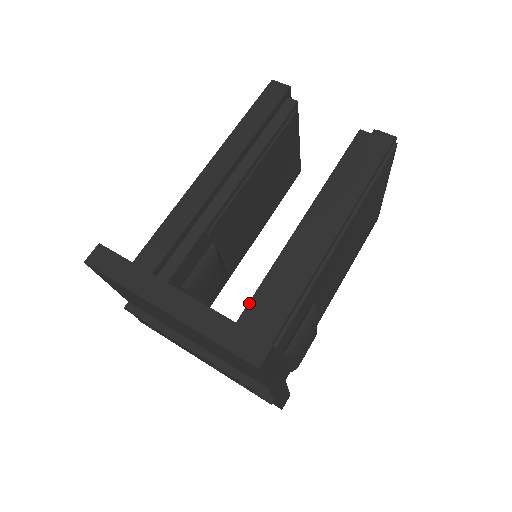
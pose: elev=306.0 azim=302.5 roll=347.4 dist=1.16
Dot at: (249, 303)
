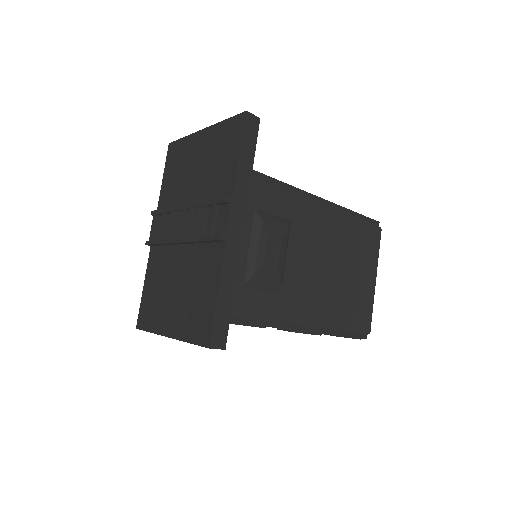
Dot at: occluded
